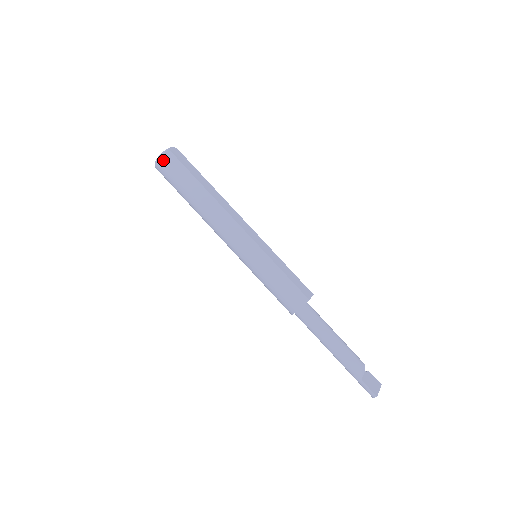
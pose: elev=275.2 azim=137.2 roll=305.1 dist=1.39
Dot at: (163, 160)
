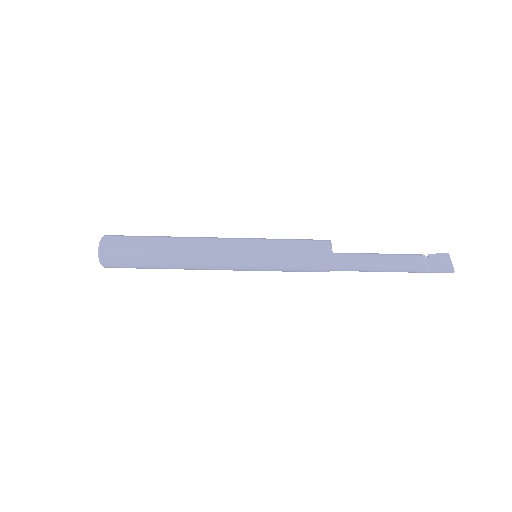
Dot at: (106, 260)
